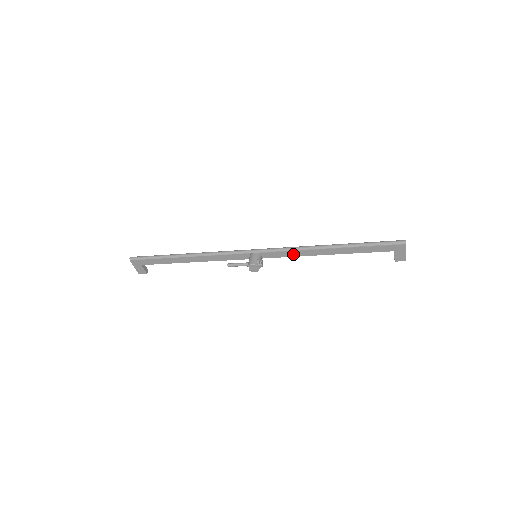
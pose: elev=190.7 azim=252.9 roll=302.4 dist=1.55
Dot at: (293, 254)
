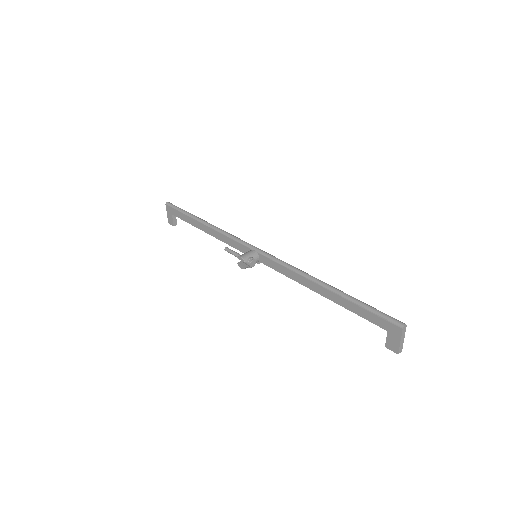
Dot at: (287, 273)
